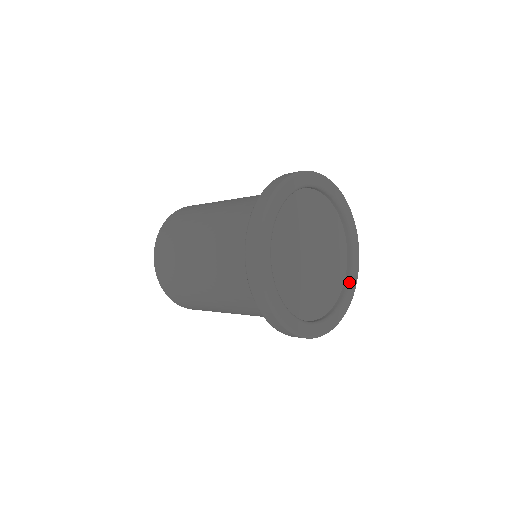
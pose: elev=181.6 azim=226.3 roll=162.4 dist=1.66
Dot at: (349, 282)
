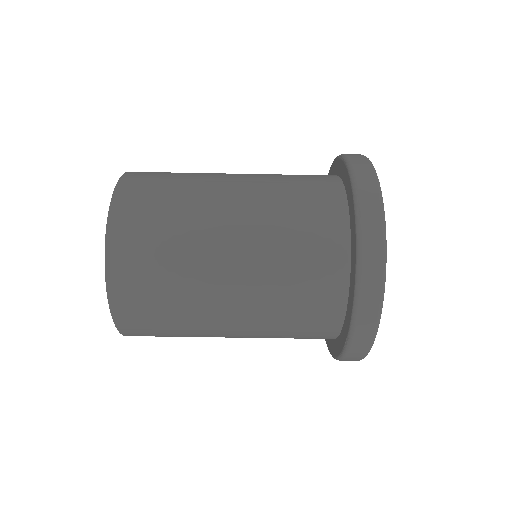
Dot at: occluded
